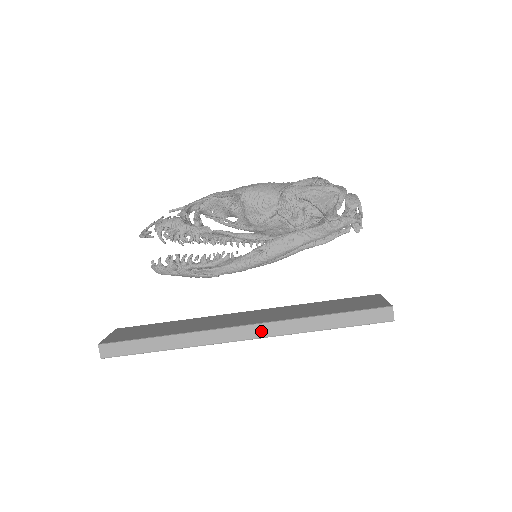
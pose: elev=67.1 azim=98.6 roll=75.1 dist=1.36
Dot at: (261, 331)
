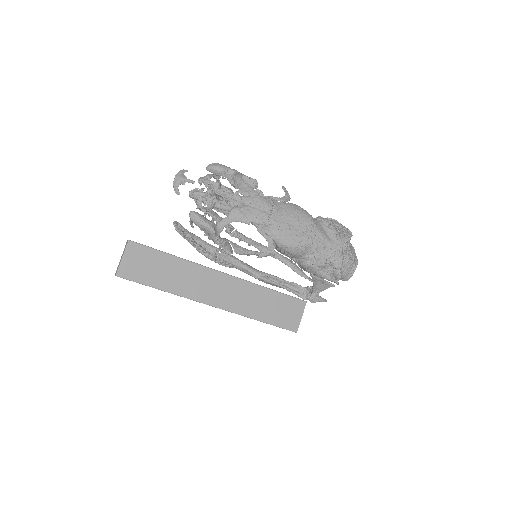
Dot at: occluded
